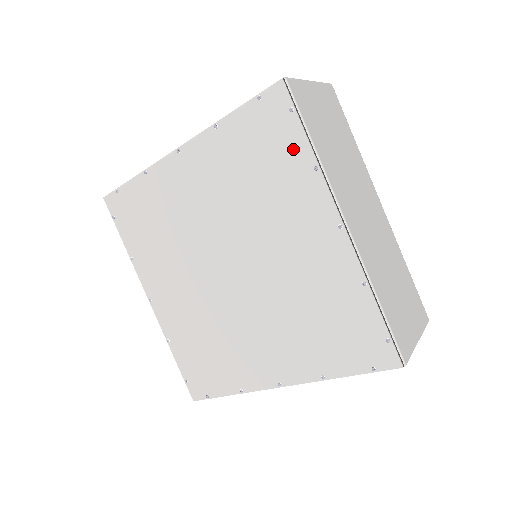
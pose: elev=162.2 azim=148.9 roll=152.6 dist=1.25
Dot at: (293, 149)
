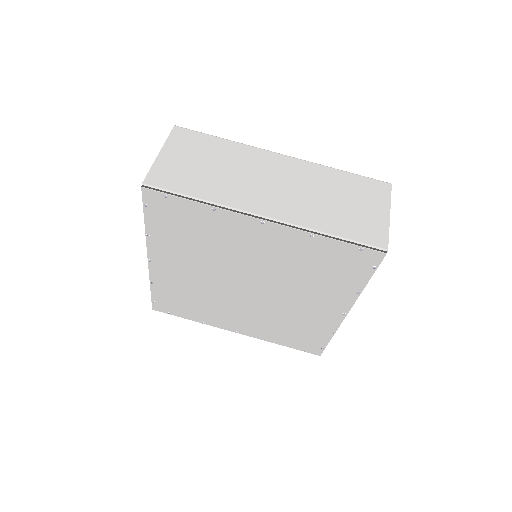
Dot at: (192, 211)
